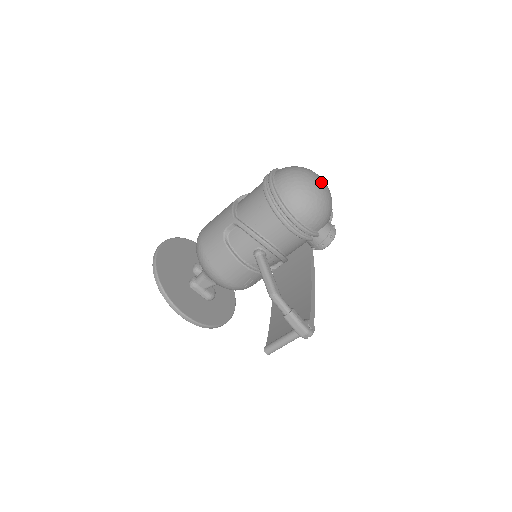
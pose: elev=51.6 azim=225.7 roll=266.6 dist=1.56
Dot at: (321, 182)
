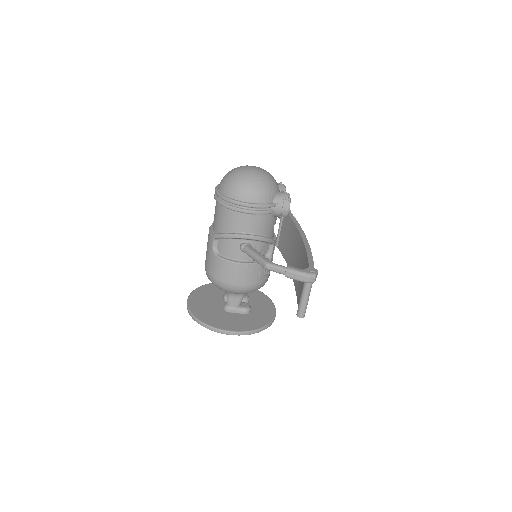
Dot at: (251, 168)
